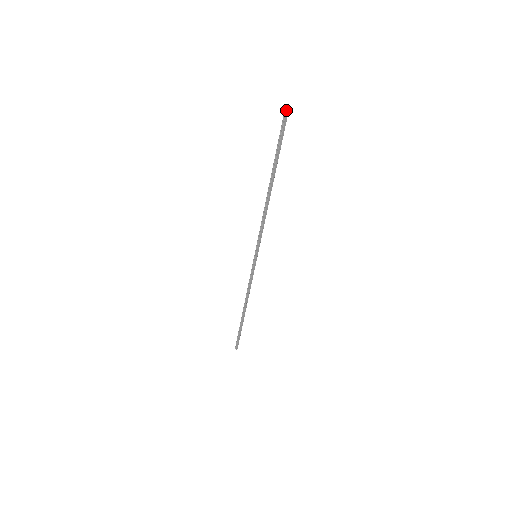
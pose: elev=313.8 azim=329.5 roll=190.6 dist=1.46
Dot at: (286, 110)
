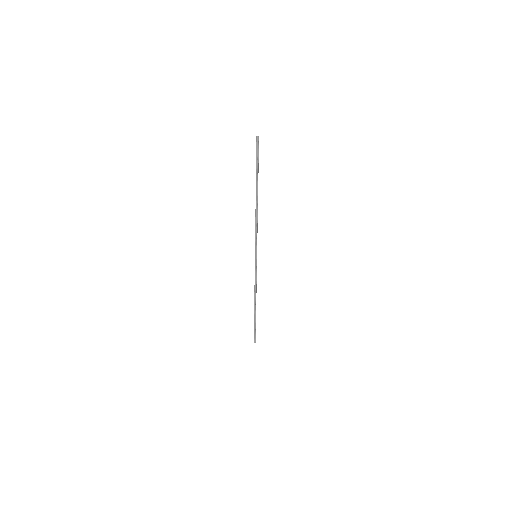
Dot at: (258, 136)
